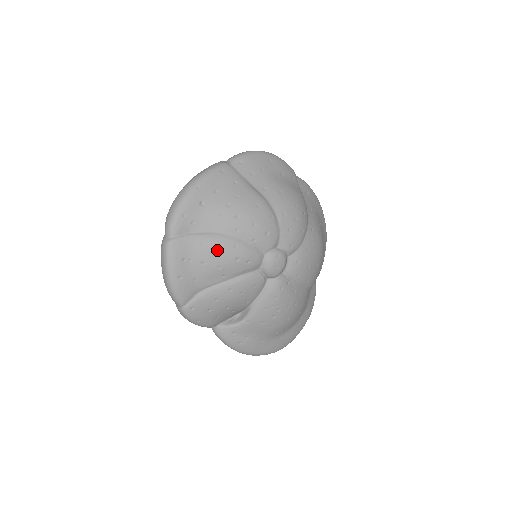
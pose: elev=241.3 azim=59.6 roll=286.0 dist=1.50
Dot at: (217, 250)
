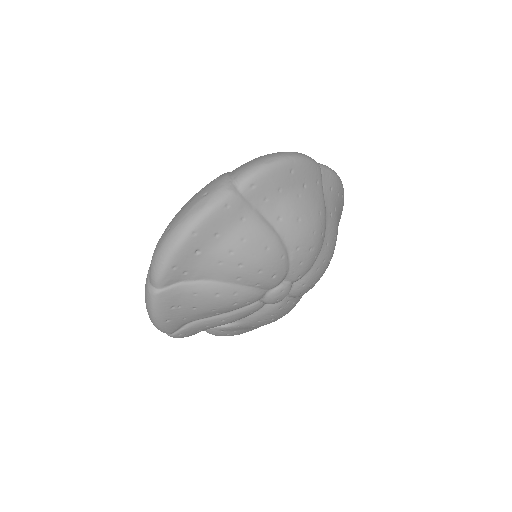
Dot at: (213, 299)
